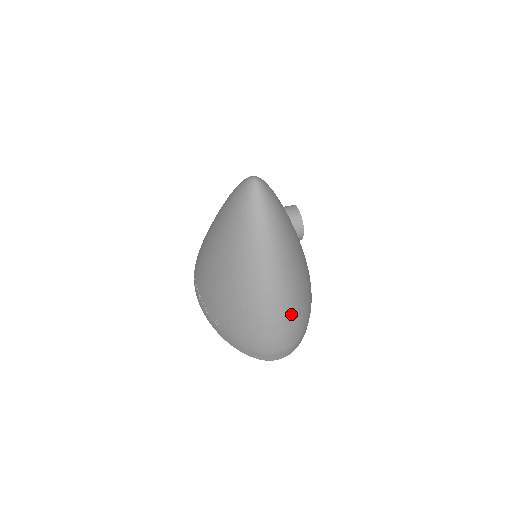
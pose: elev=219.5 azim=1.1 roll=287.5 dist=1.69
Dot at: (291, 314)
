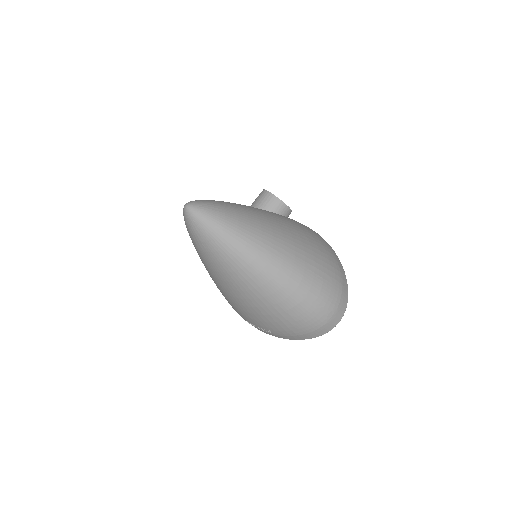
Dot at: (308, 281)
